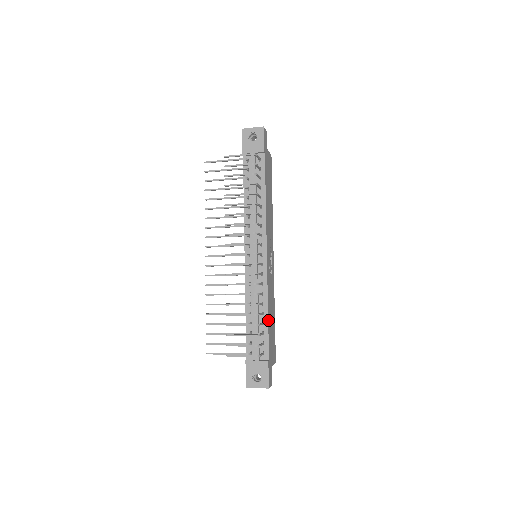
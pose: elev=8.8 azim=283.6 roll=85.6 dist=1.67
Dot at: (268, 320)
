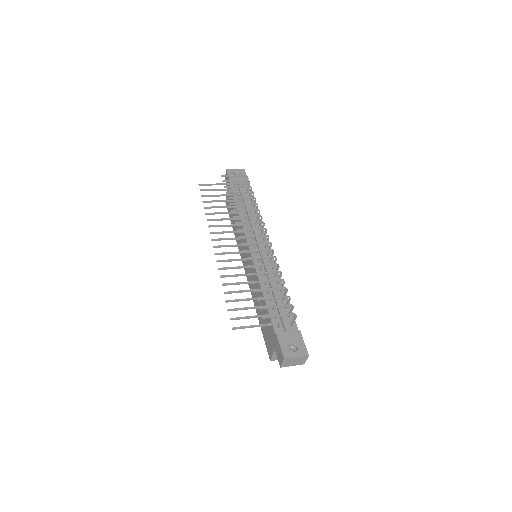
Dot at: (287, 298)
